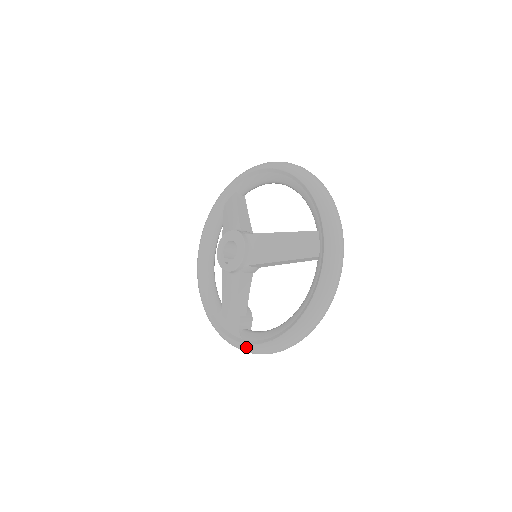
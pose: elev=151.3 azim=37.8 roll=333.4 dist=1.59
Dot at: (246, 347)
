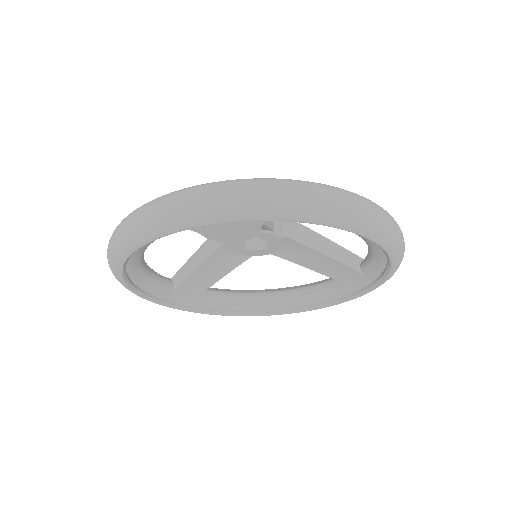
Dot at: (294, 180)
